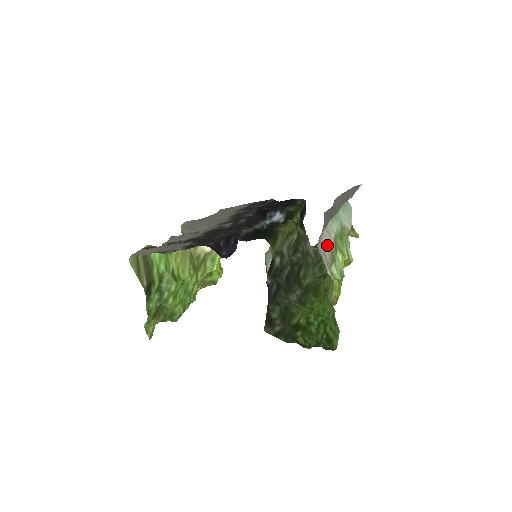
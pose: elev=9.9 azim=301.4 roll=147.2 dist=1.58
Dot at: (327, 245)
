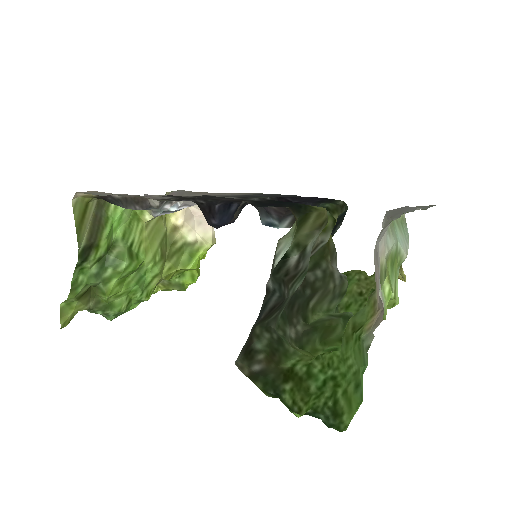
Dot at: occluded
